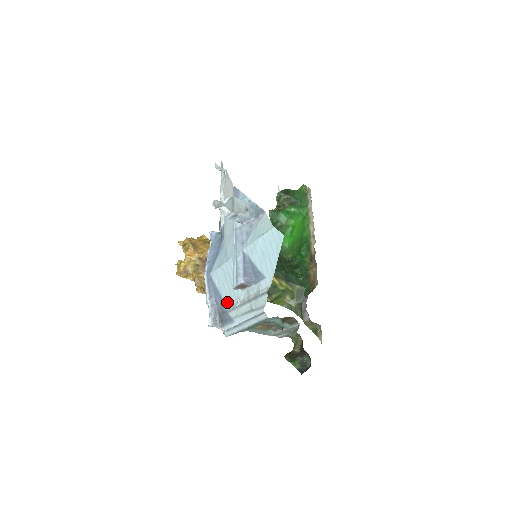
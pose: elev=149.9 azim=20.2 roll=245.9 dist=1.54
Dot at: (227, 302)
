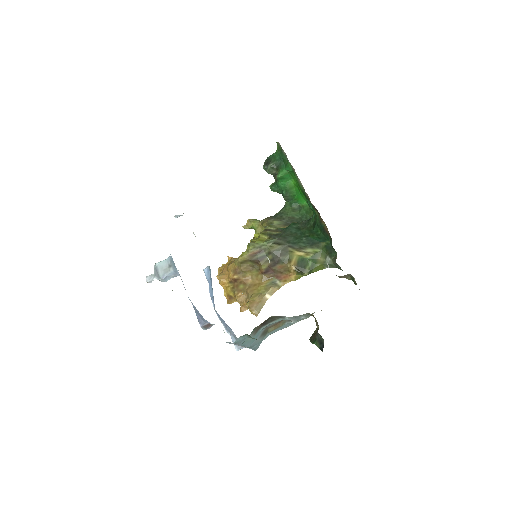
Dot at: occluded
